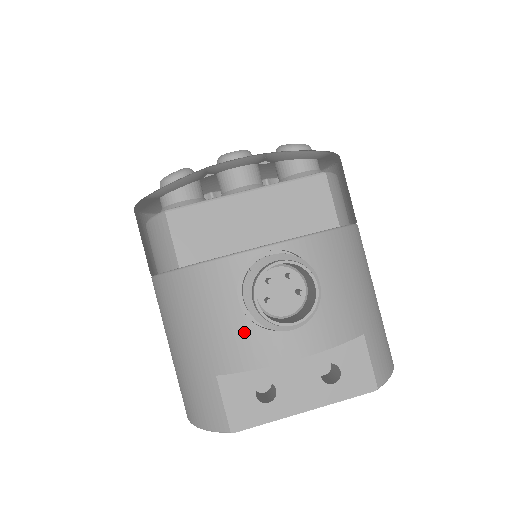
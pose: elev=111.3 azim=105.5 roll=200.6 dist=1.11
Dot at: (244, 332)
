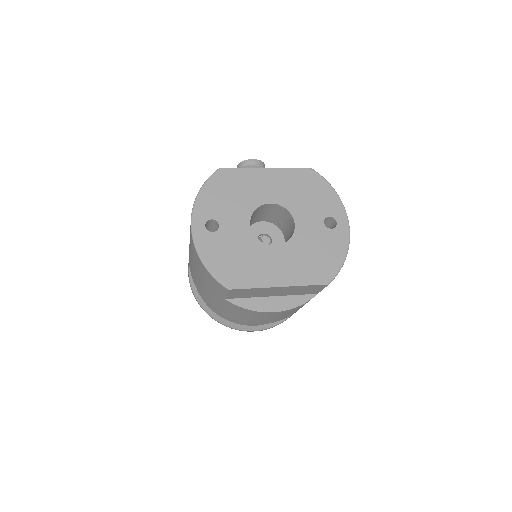
Dot at: occluded
